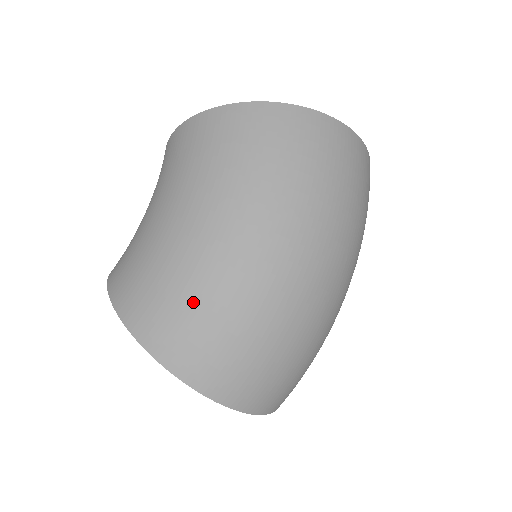
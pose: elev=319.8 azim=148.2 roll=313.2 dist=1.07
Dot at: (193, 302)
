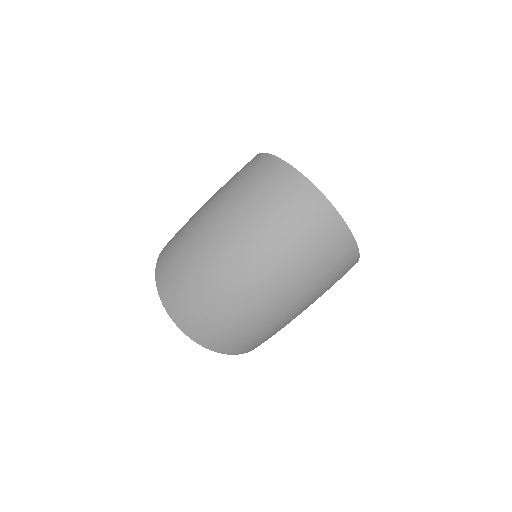
Dot at: (176, 242)
